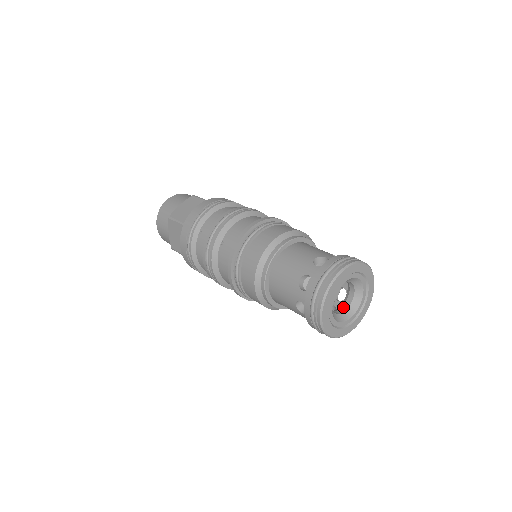
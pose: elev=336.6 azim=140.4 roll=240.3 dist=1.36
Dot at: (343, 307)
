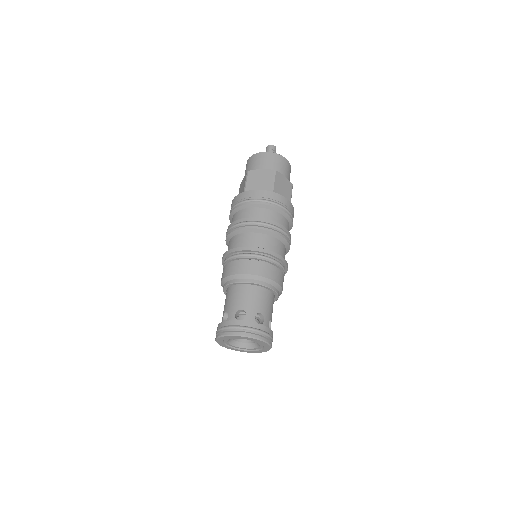
Dot at: occluded
